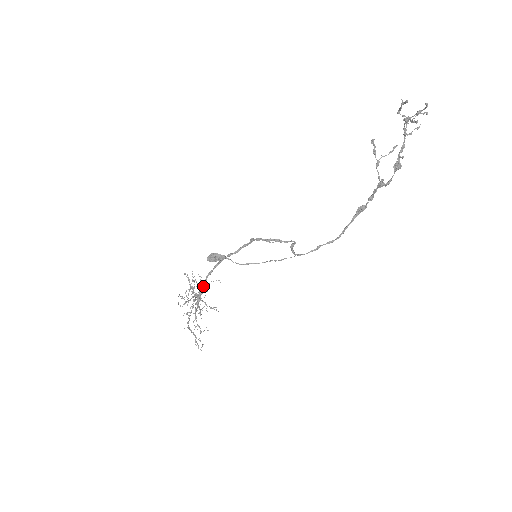
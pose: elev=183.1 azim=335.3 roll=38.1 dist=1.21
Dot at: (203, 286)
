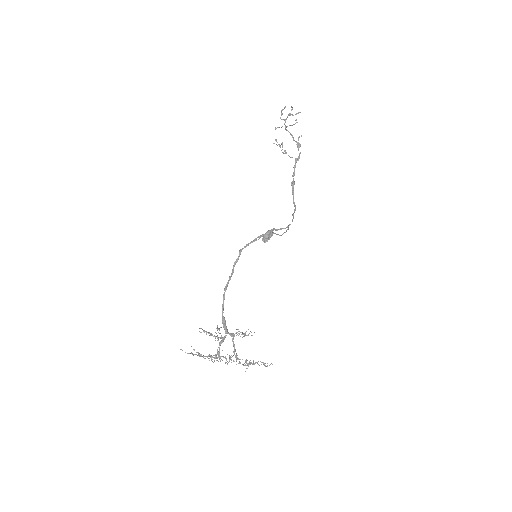
Dot at: (225, 323)
